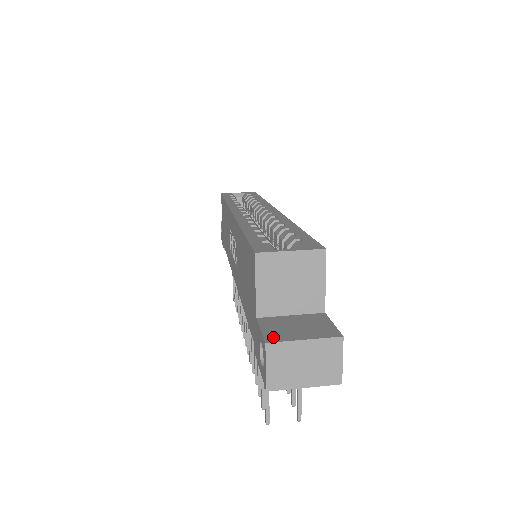
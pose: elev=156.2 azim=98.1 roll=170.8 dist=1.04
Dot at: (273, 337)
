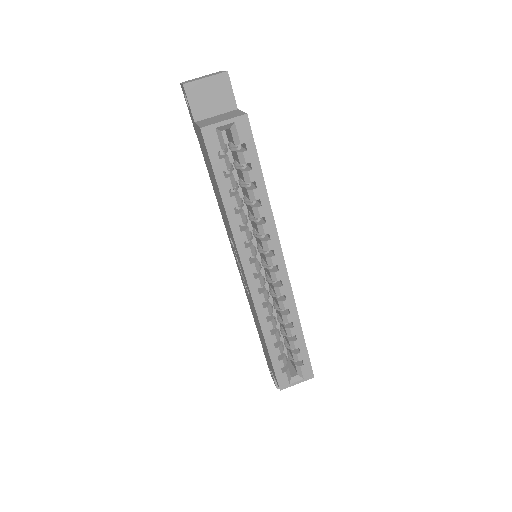
Dot at: occluded
